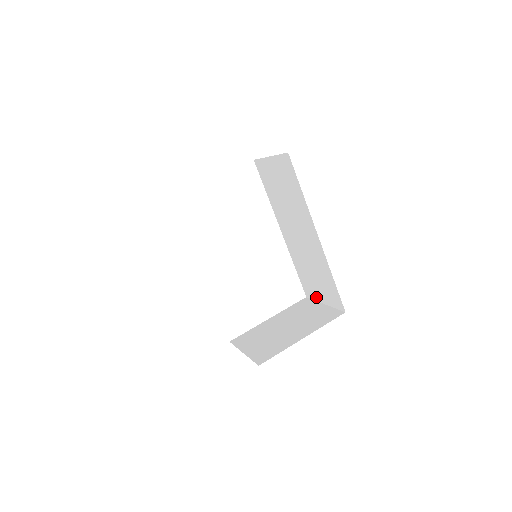
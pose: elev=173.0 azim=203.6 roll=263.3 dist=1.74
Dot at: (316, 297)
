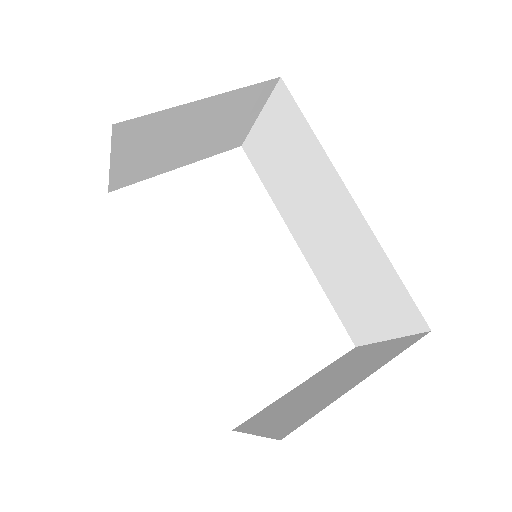
Dot at: (371, 335)
